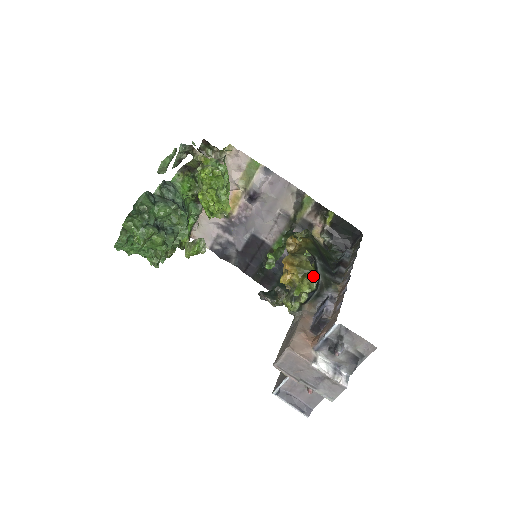
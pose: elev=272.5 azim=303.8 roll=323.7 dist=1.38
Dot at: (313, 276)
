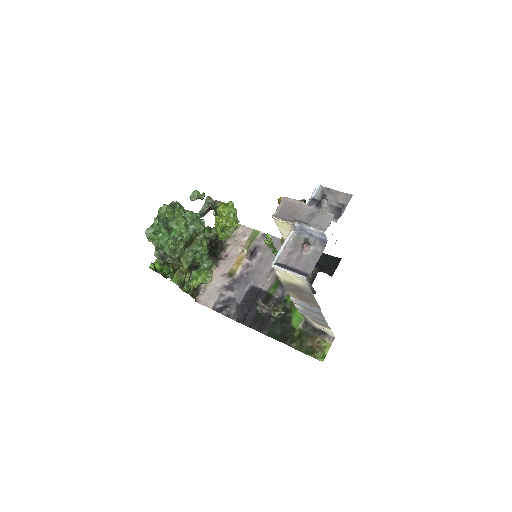
Dot at: (301, 200)
